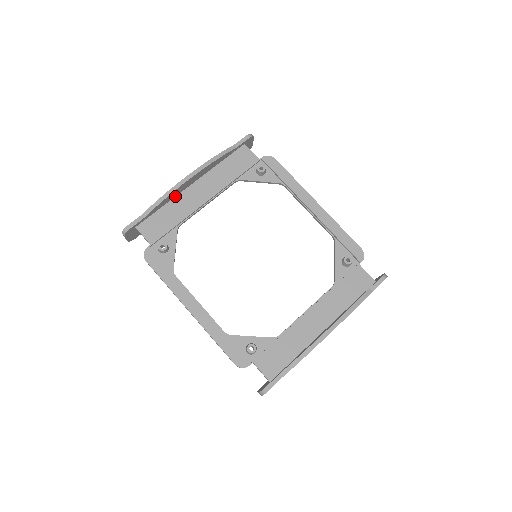
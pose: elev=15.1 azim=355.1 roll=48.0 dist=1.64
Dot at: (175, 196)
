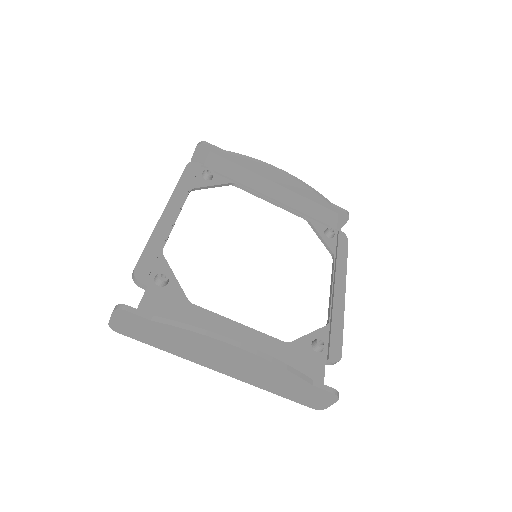
Dot at: (257, 173)
